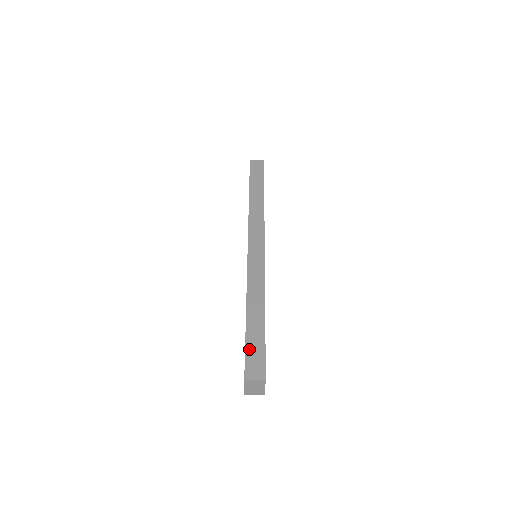
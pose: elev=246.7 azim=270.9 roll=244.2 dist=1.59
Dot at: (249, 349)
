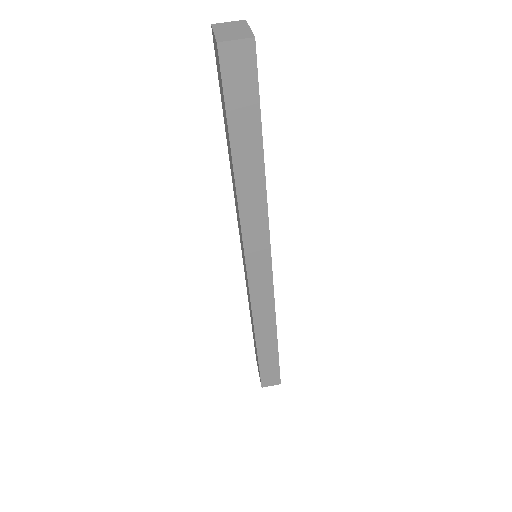
Dot at: occluded
